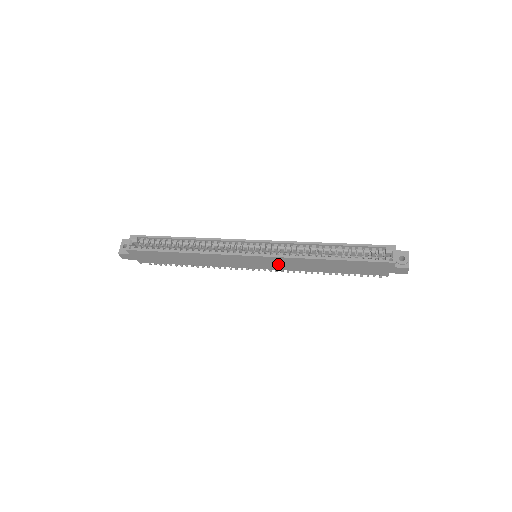
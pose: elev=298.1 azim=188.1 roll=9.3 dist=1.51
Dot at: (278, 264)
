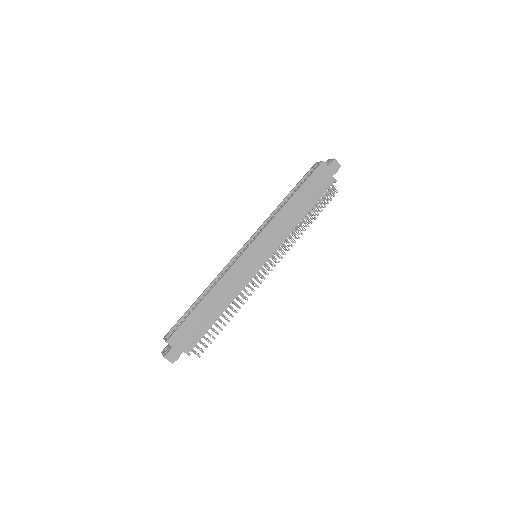
Dot at: (271, 239)
